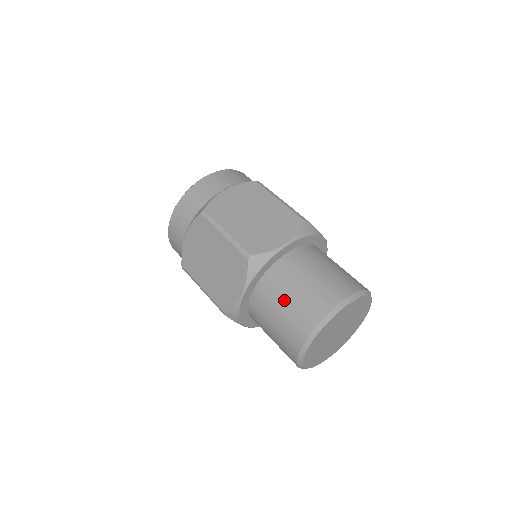
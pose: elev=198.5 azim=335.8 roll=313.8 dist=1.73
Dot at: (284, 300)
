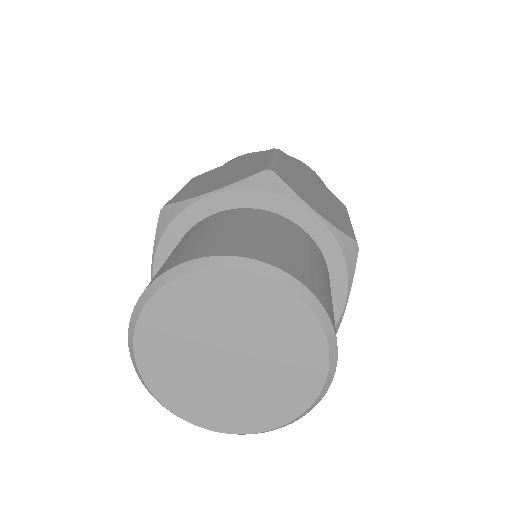
Dot at: occluded
